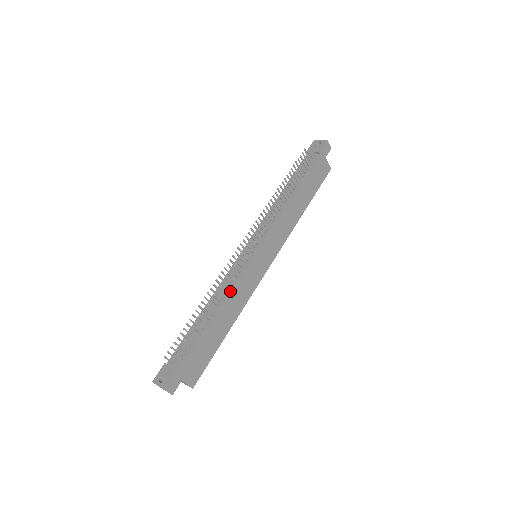
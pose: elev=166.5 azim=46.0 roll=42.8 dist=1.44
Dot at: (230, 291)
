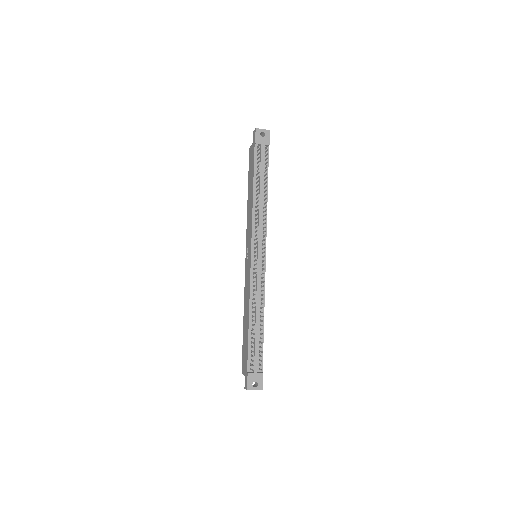
Dot at: occluded
